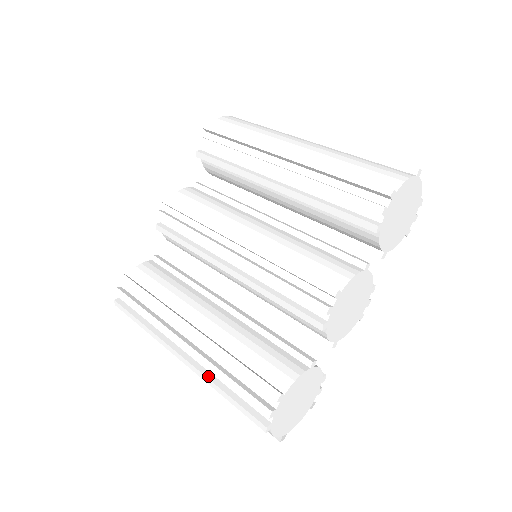
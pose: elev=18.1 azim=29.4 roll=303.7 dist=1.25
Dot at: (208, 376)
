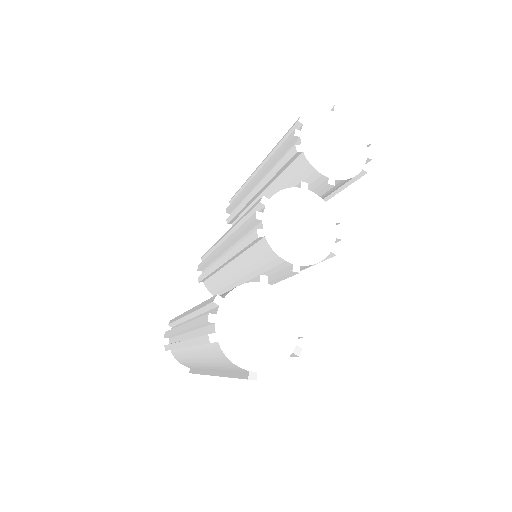
Dot at: occluded
